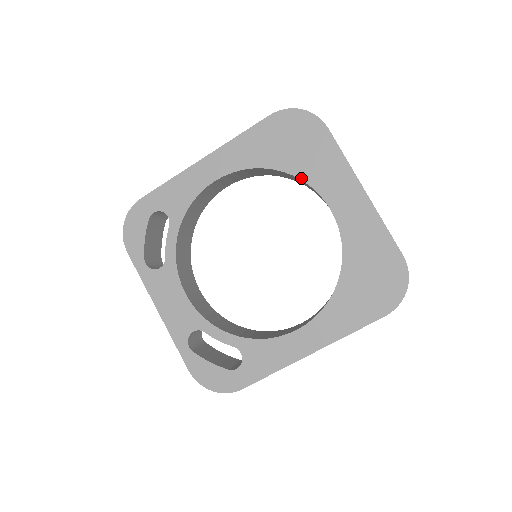
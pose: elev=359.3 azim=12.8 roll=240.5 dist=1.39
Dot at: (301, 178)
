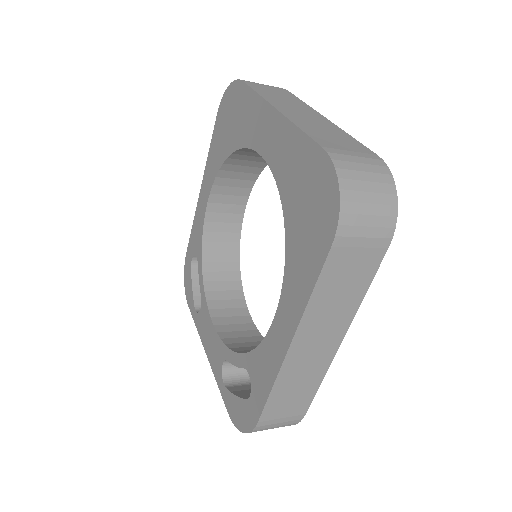
Dot at: (240, 147)
